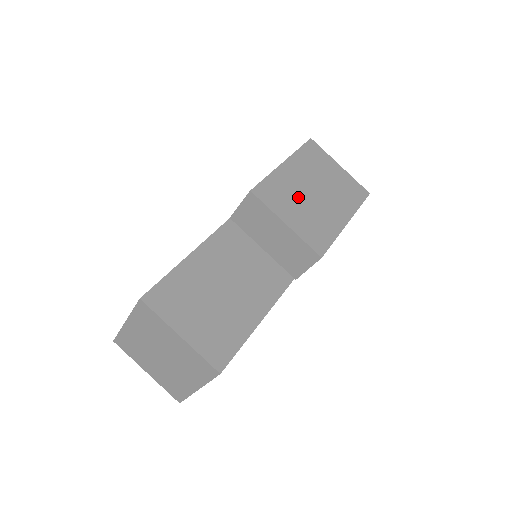
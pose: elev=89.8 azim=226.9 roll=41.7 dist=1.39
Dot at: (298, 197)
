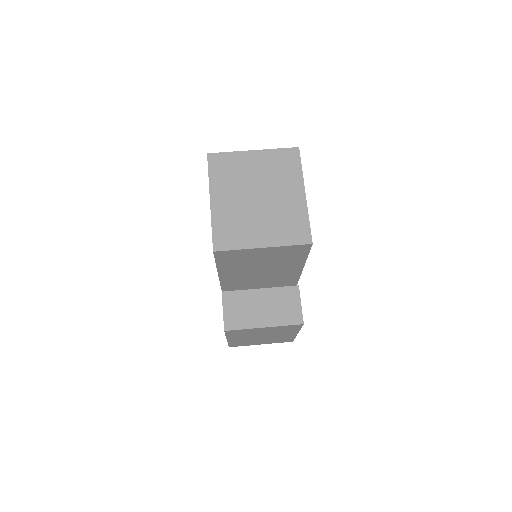
Dot at: occluded
